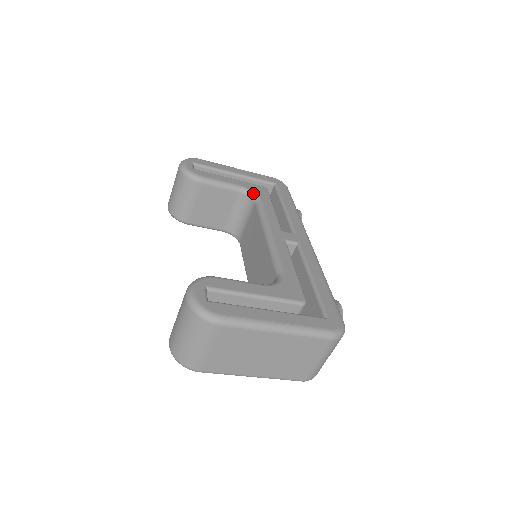
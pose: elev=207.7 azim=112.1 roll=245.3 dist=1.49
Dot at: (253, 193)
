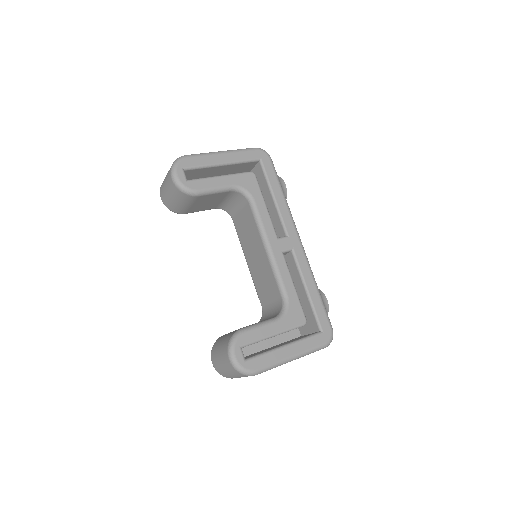
Dot at: (245, 191)
